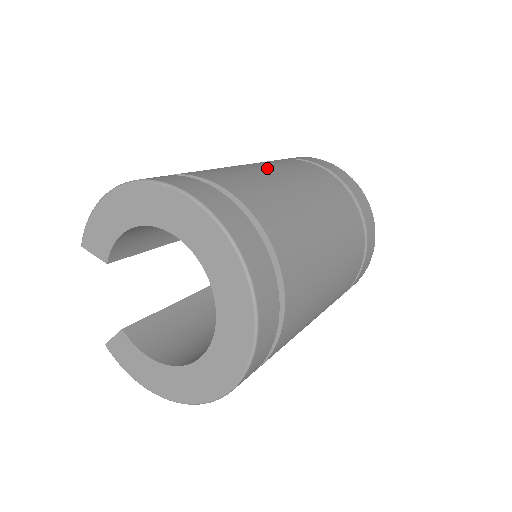
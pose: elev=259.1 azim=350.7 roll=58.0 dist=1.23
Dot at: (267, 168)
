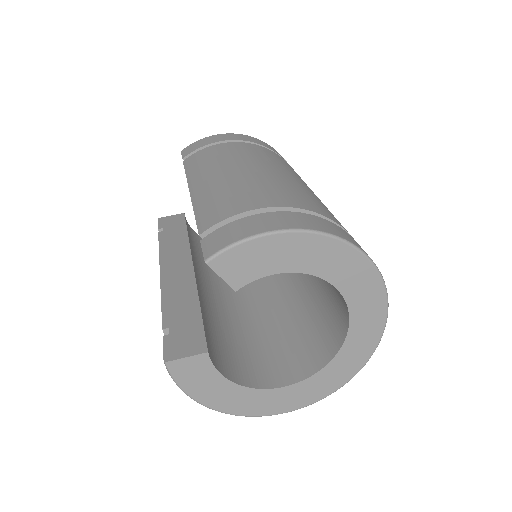
Dot at: occluded
